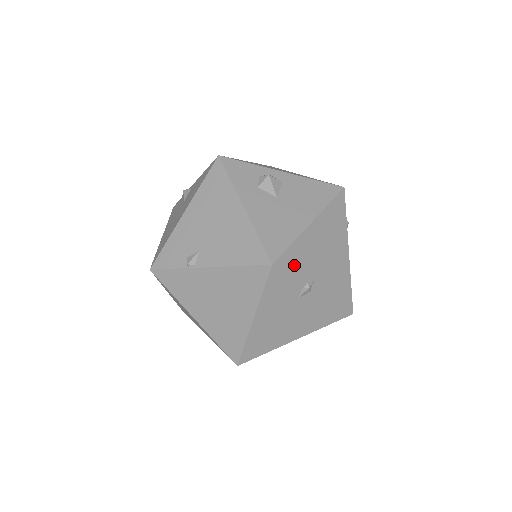
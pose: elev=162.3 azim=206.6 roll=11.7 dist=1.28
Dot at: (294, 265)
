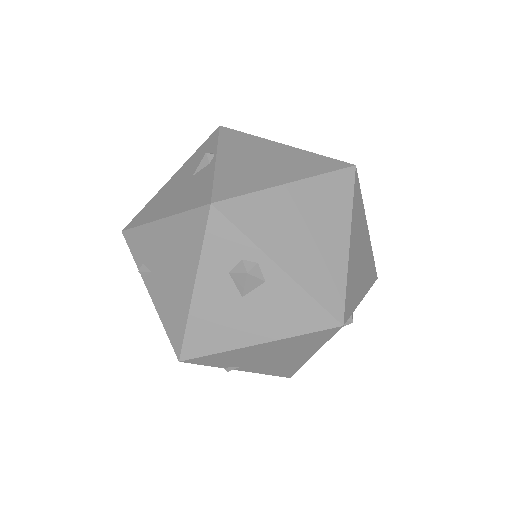
Dot at: (213, 361)
